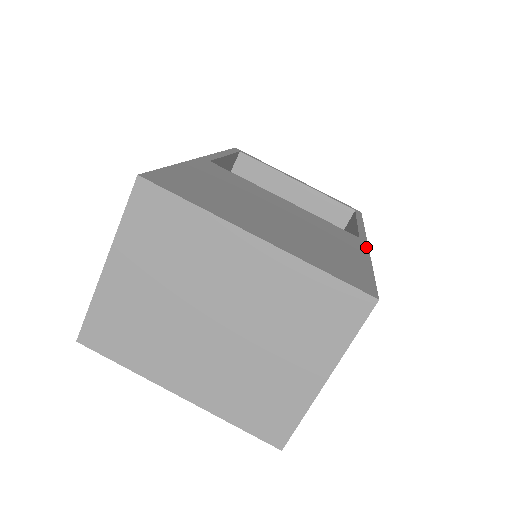
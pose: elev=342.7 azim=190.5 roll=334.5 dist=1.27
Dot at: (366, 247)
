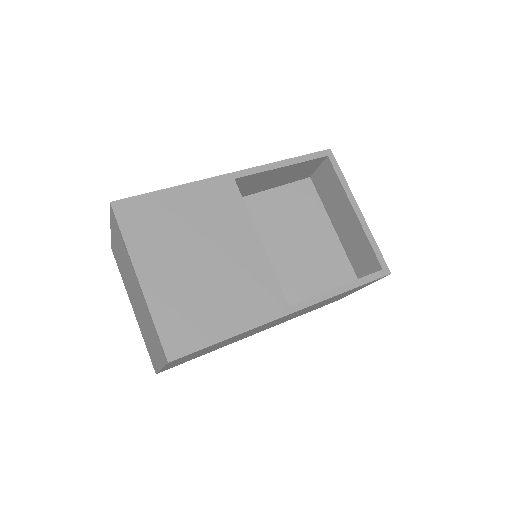
Dot at: (273, 318)
